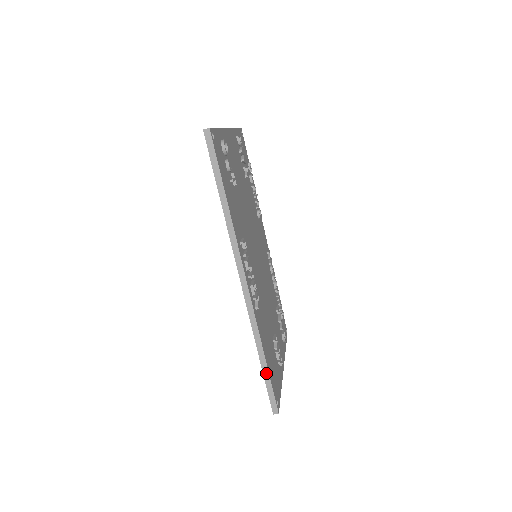
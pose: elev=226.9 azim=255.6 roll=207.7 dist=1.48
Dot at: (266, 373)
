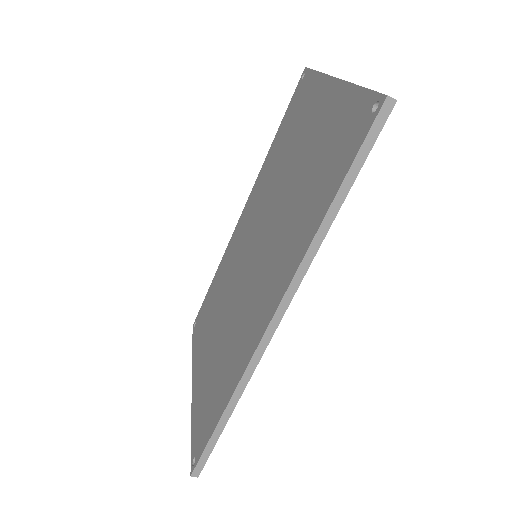
Dot at: (218, 432)
